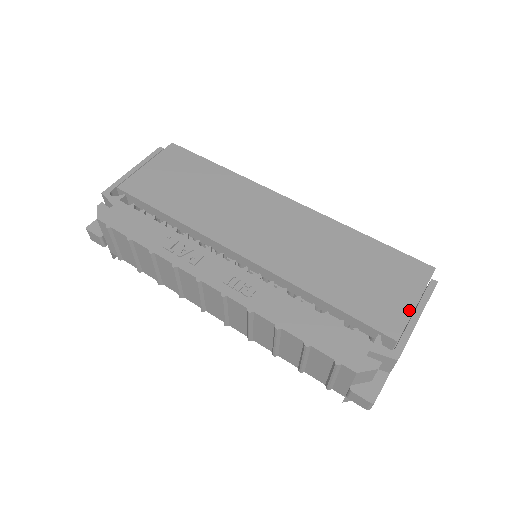
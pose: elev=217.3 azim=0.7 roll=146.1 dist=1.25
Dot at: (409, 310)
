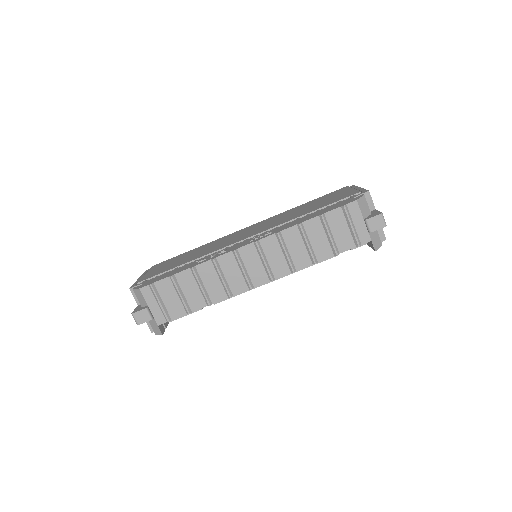
Dot at: (353, 190)
